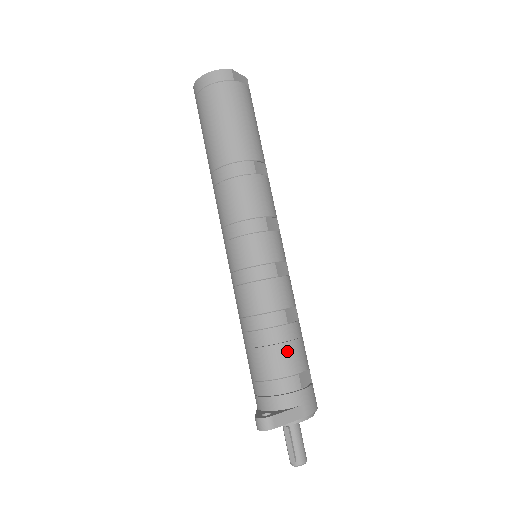
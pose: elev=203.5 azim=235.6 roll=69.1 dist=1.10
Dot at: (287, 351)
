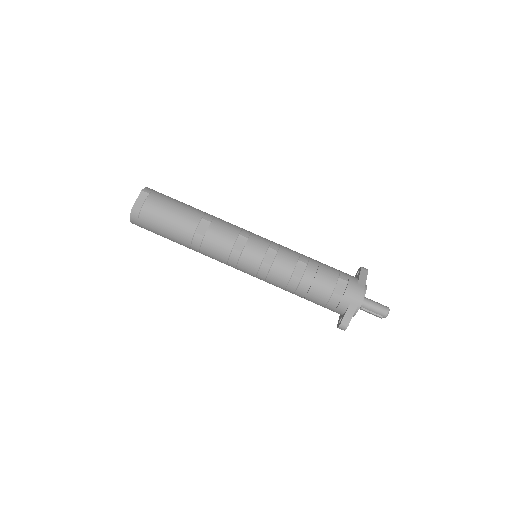
Dot at: (315, 290)
